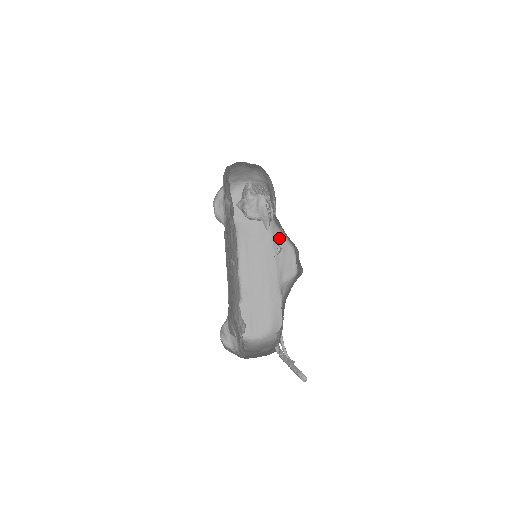
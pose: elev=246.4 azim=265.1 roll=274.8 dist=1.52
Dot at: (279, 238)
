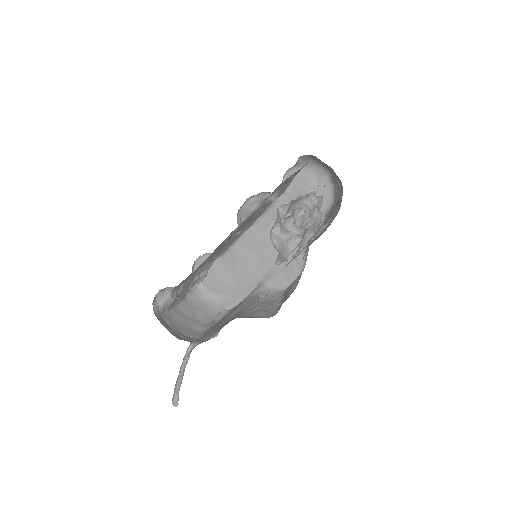
Dot at: occluded
